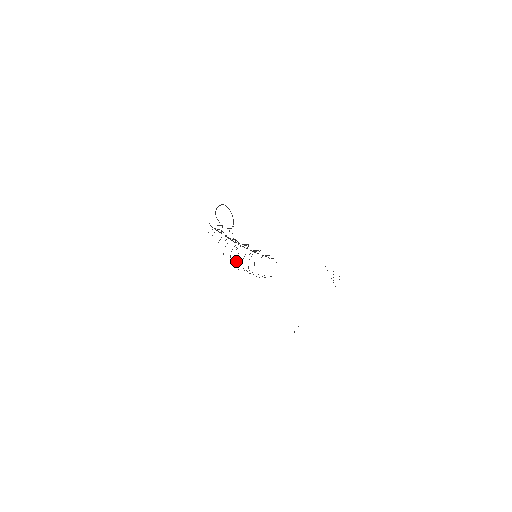
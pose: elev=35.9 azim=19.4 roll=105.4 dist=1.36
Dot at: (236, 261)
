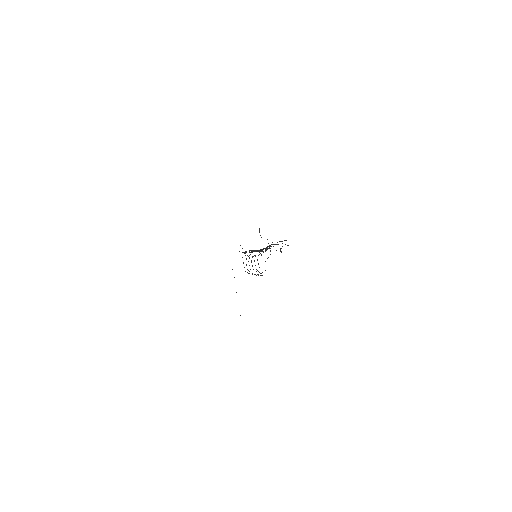
Dot at: occluded
